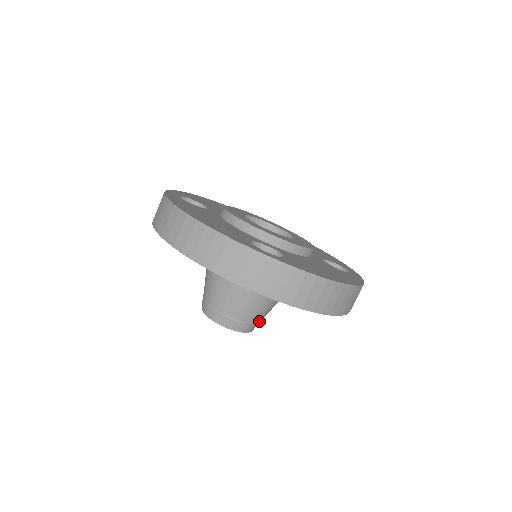
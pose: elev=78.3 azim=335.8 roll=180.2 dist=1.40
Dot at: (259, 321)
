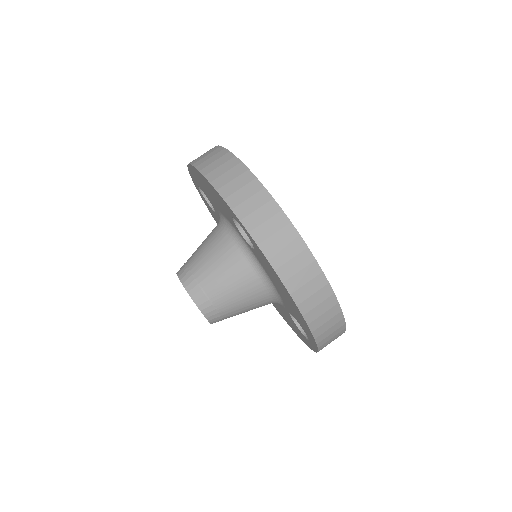
Dot at: (222, 312)
